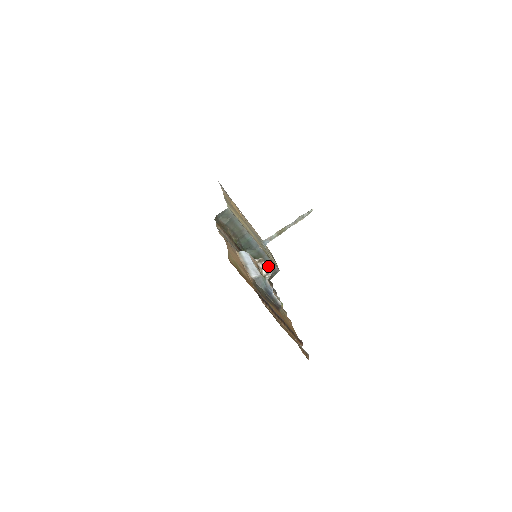
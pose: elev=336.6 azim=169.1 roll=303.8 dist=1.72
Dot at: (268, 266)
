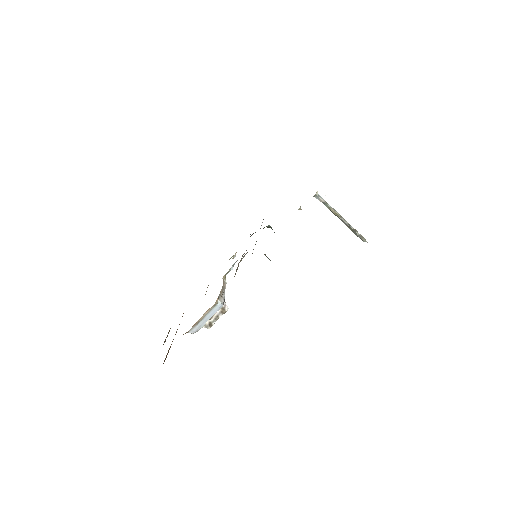
Dot at: occluded
